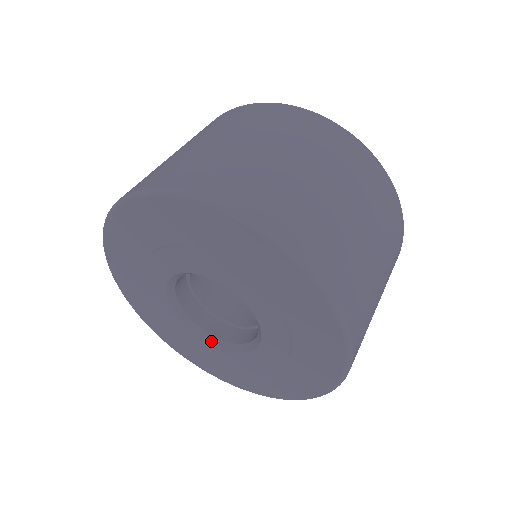
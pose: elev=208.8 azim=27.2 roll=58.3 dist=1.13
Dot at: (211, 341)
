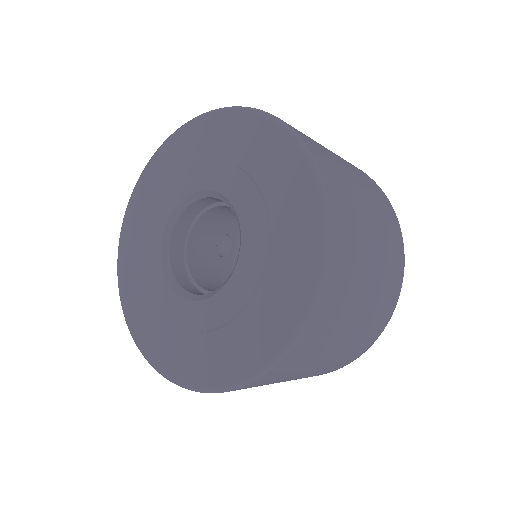
Dot at: (201, 299)
